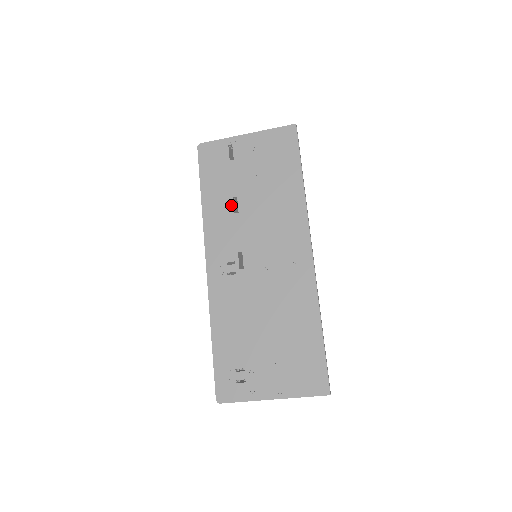
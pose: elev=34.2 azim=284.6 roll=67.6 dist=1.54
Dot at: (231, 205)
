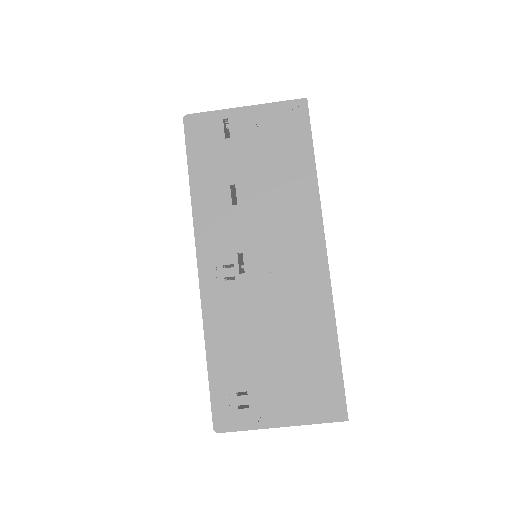
Dot at: (228, 194)
